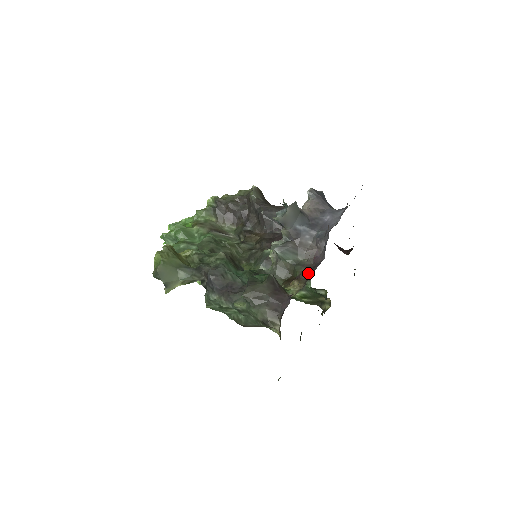
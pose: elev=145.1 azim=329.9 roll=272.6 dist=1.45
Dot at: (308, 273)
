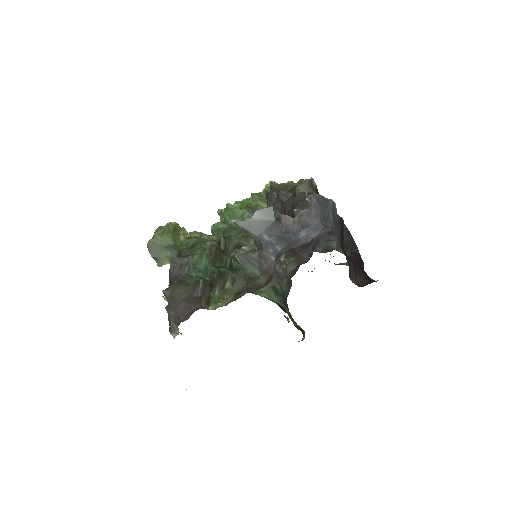
Dot at: (247, 292)
